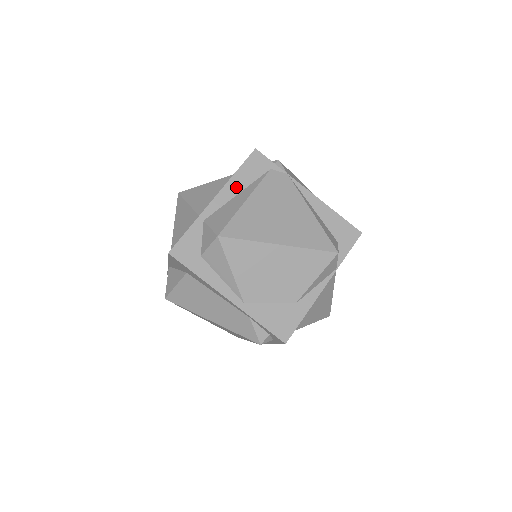
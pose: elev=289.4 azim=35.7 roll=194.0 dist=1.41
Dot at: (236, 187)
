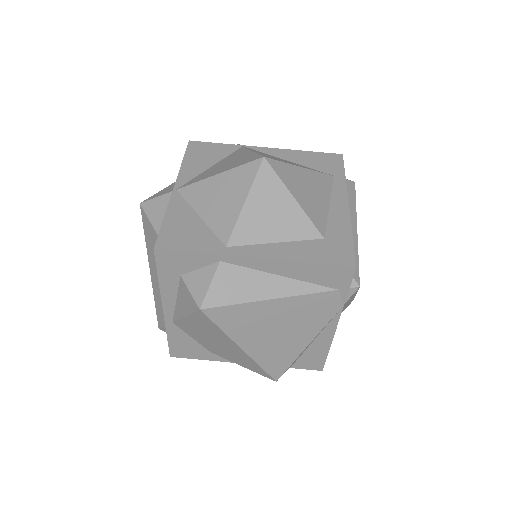
Dot at: (288, 271)
